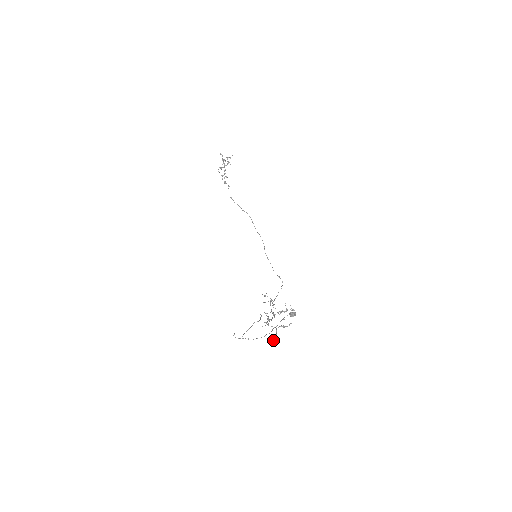
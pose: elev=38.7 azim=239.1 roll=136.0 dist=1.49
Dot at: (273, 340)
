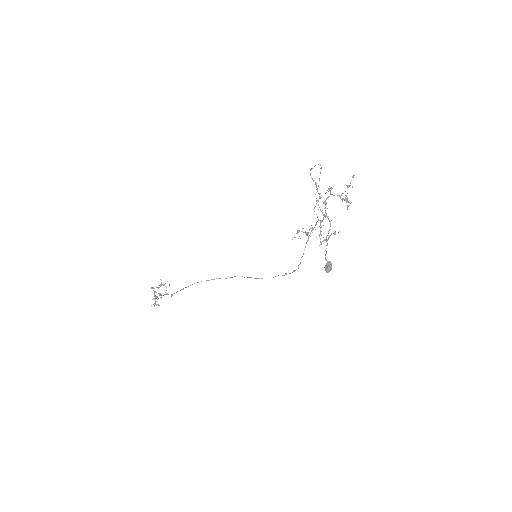
Dot at: (348, 185)
